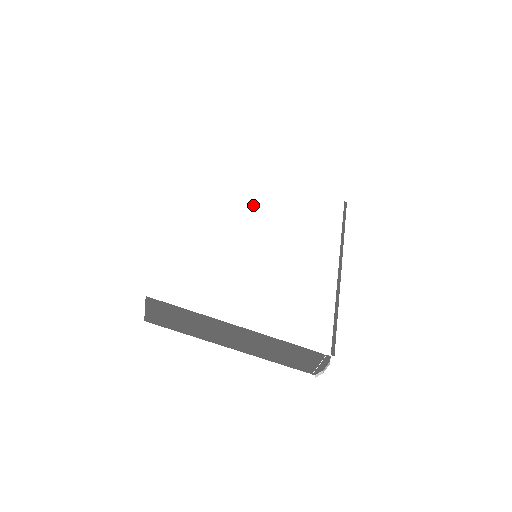
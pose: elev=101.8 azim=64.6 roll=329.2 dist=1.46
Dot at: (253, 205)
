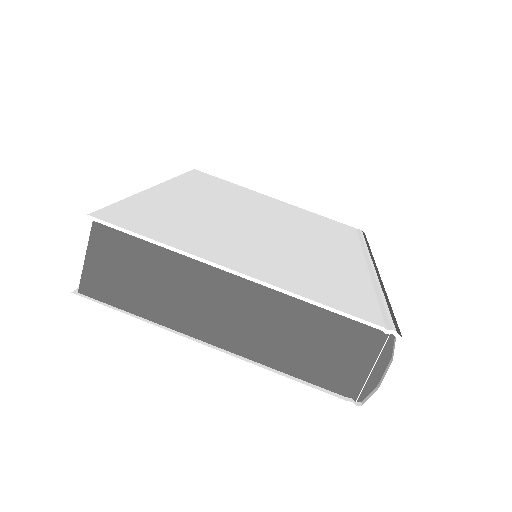
Dot at: (253, 205)
